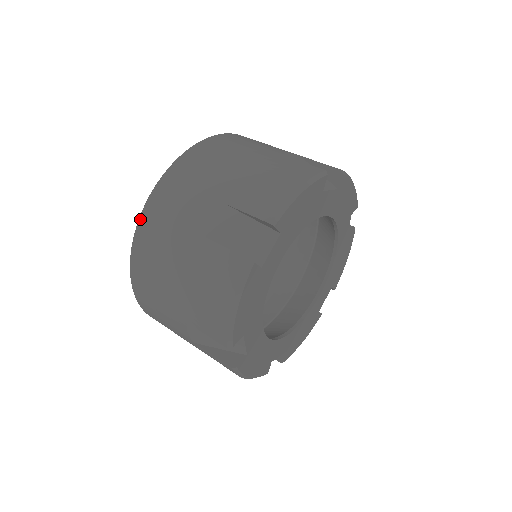
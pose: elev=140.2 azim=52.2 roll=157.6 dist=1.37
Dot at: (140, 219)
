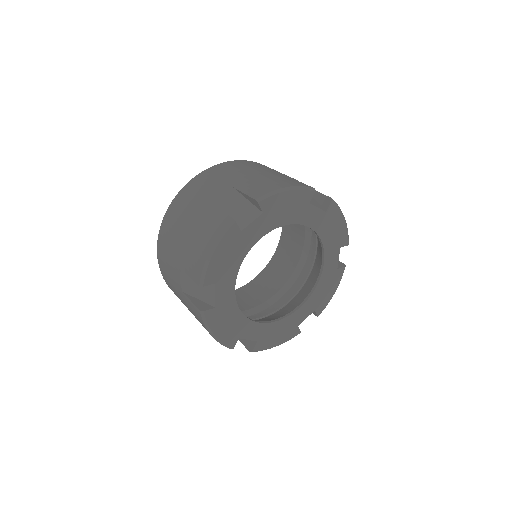
Dot at: (161, 273)
